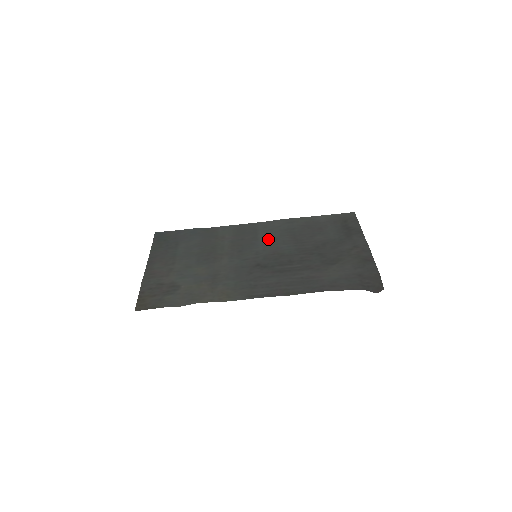
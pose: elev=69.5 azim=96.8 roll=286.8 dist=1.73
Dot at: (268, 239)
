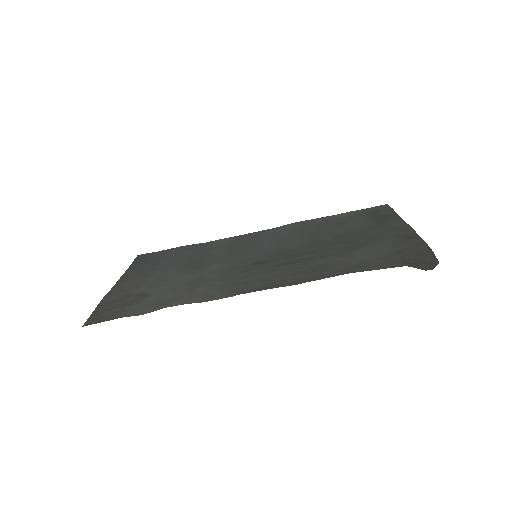
Dot at: (274, 240)
